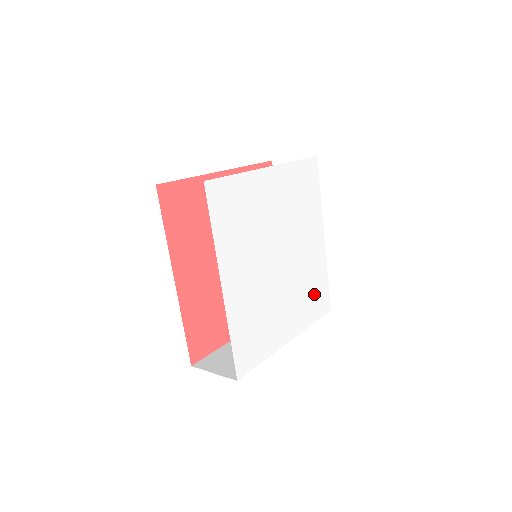
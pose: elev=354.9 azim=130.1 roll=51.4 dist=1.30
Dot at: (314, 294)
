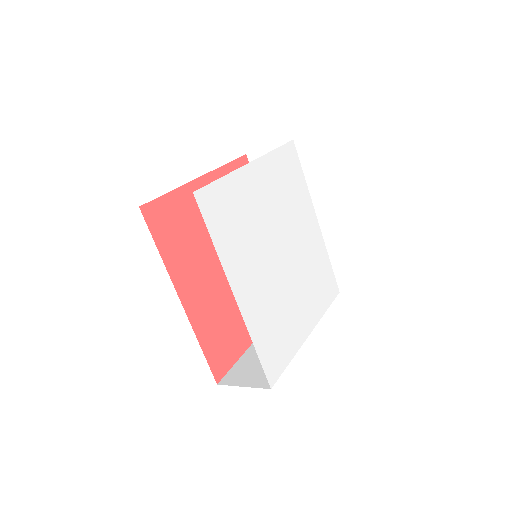
Dot at: (321, 280)
